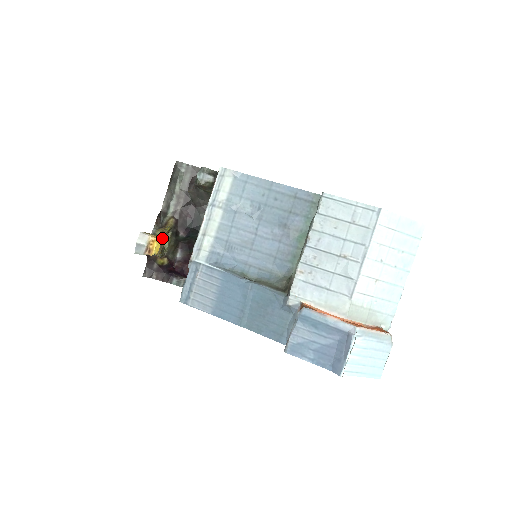
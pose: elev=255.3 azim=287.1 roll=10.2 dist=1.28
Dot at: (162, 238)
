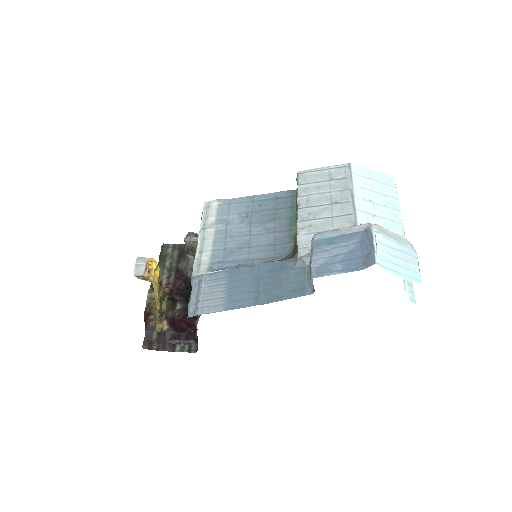
Dot at: occluded
